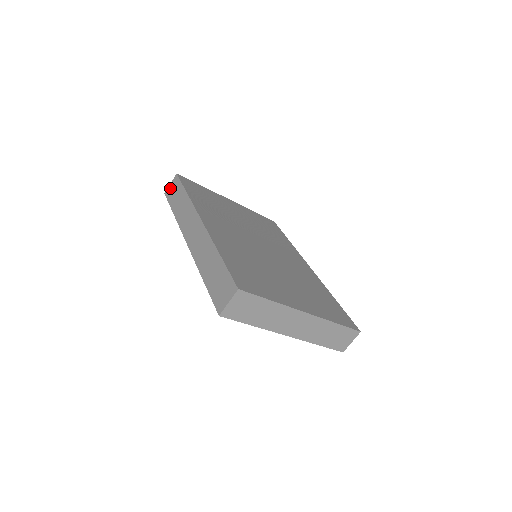
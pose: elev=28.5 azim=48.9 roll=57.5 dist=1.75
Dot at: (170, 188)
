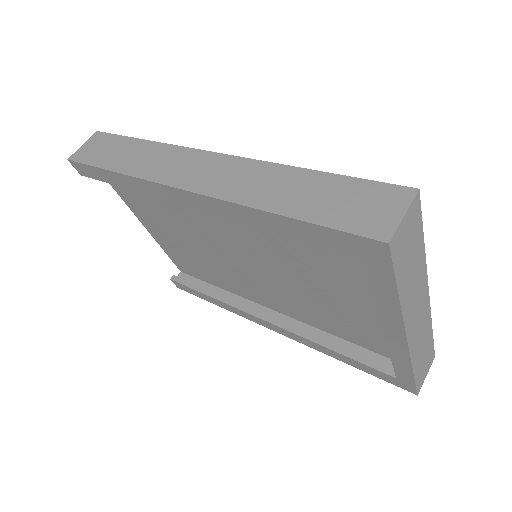
Dot at: (85, 148)
